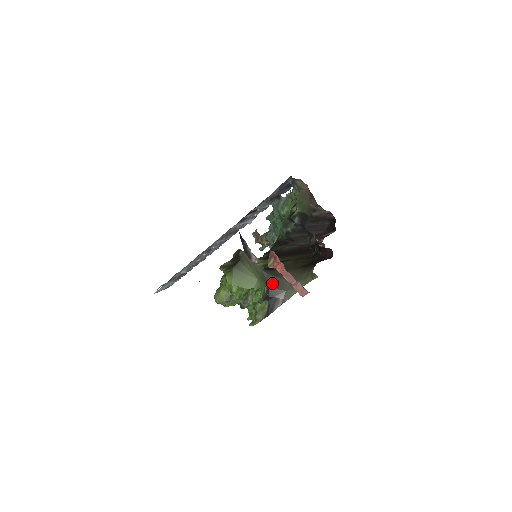
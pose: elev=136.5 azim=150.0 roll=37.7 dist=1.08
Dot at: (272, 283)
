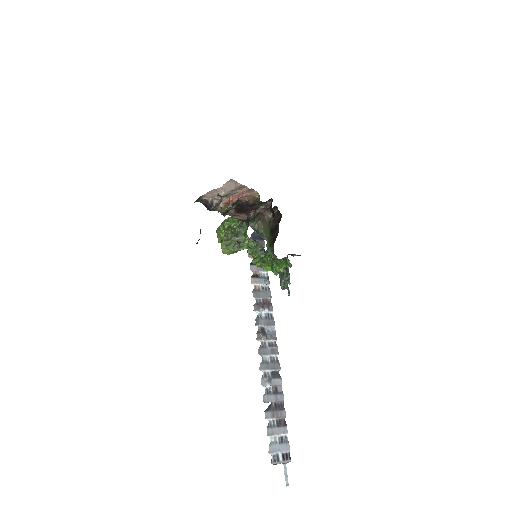
Dot at: occluded
